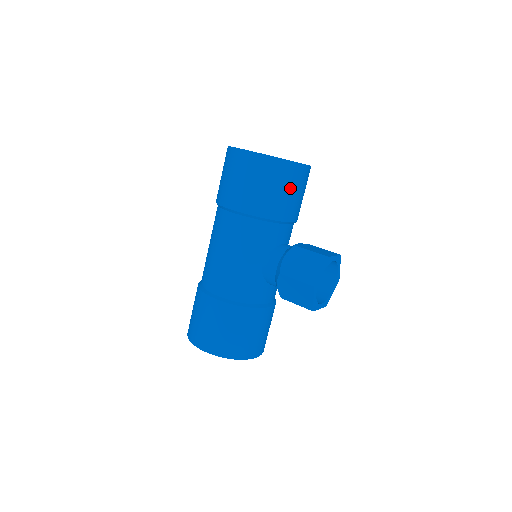
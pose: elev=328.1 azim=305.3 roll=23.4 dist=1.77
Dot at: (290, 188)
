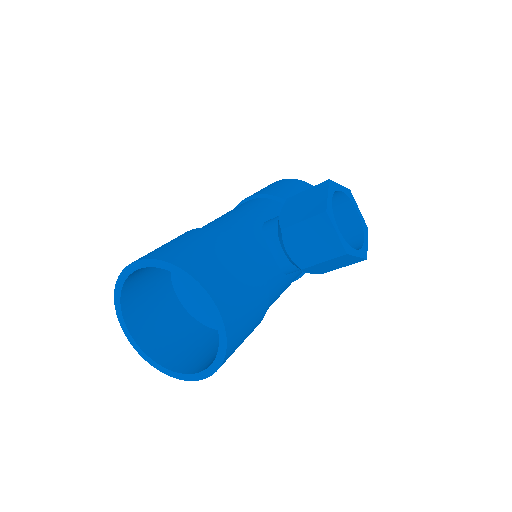
Dot at: occluded
